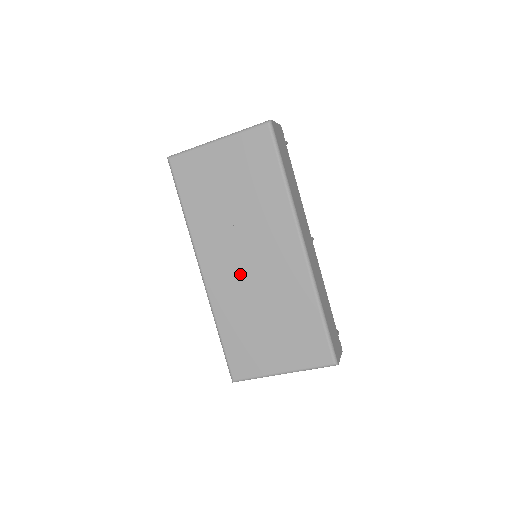
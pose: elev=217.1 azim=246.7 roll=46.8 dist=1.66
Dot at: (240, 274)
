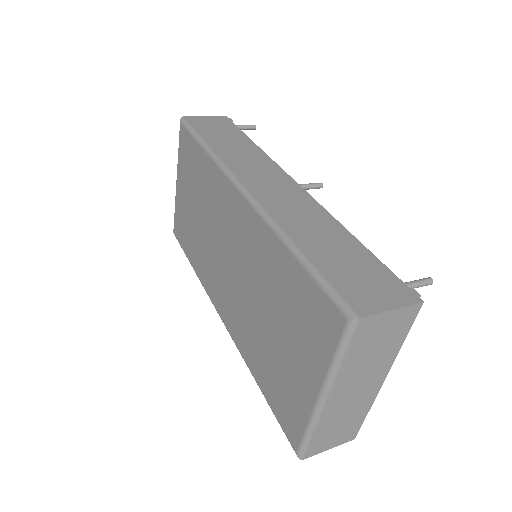
Dot at: (233, 287)
